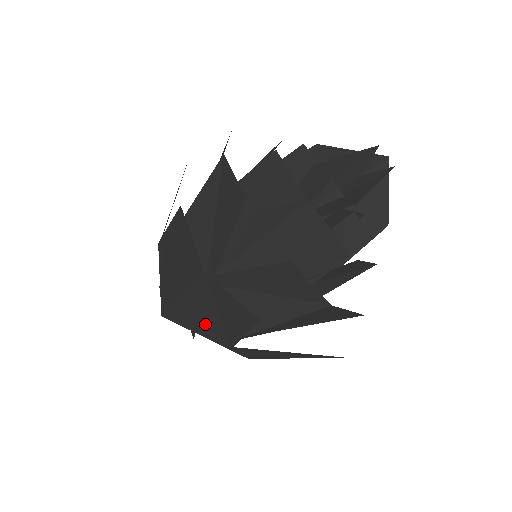
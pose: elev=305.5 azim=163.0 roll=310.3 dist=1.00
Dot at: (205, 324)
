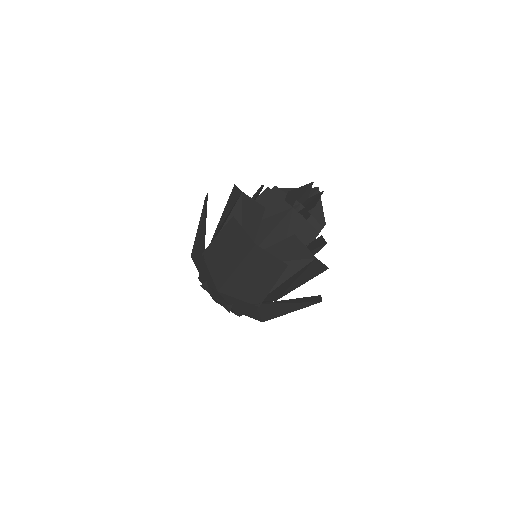
Dot at: (247, 288)
